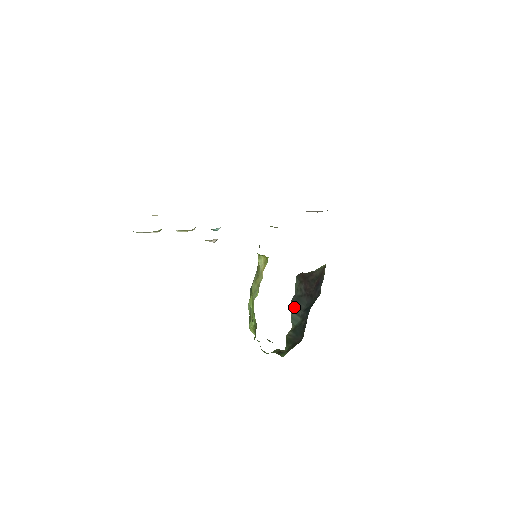
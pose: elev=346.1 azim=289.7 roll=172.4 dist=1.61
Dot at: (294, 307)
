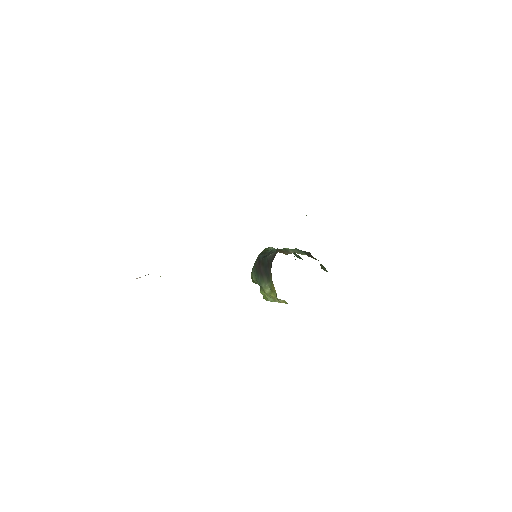
Dot at: occluded
